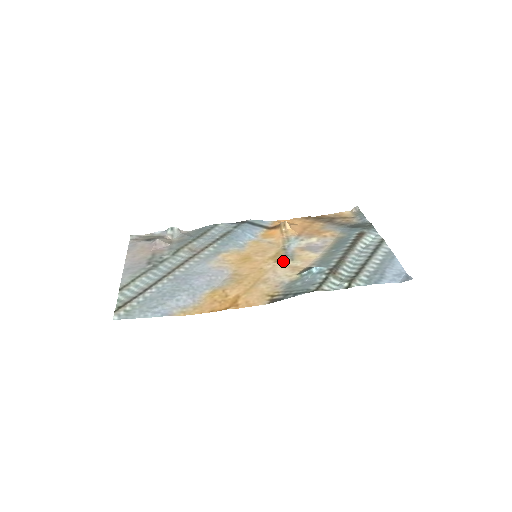
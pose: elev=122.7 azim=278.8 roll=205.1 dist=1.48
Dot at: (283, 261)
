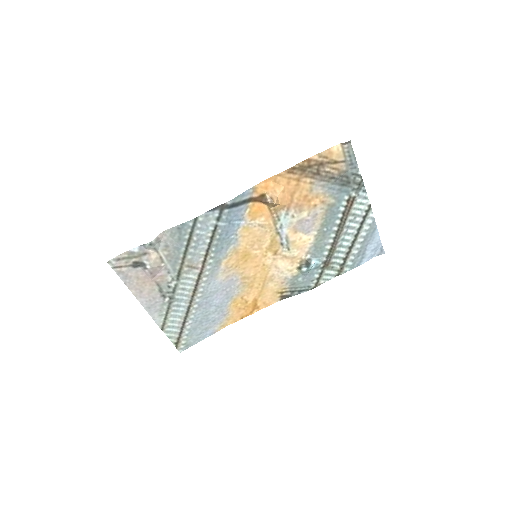
Dot at: (281, 253)
